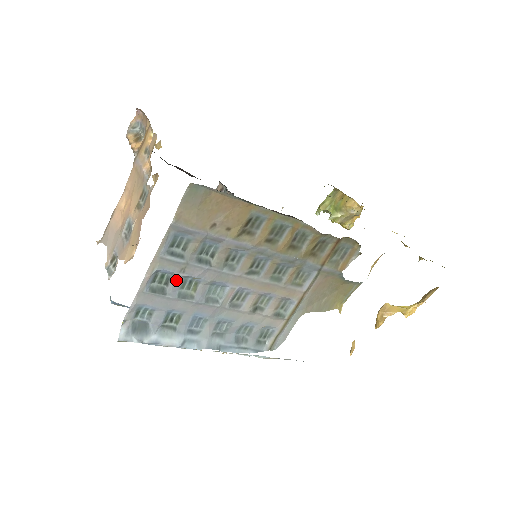
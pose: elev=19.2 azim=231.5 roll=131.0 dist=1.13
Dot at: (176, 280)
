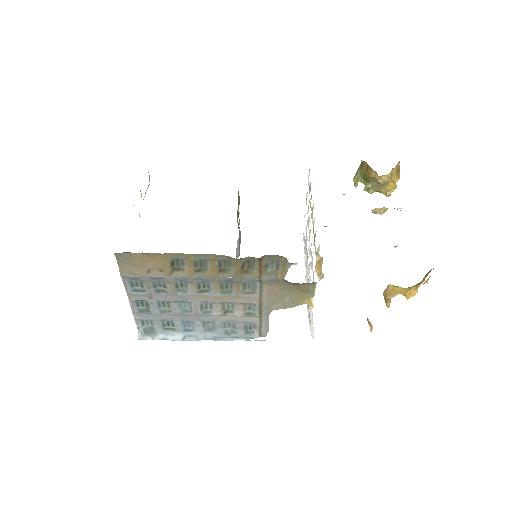
Dot at: (151, 303)
